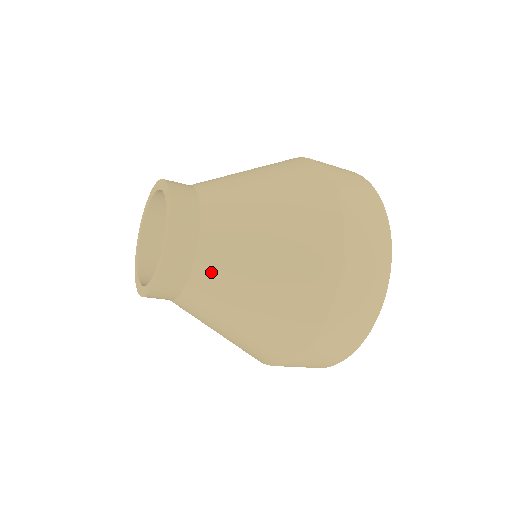
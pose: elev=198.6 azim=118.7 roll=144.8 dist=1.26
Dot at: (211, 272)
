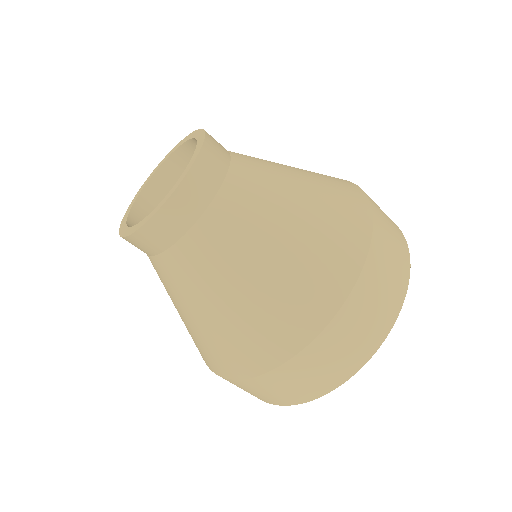
Dot at: (249, 160)
